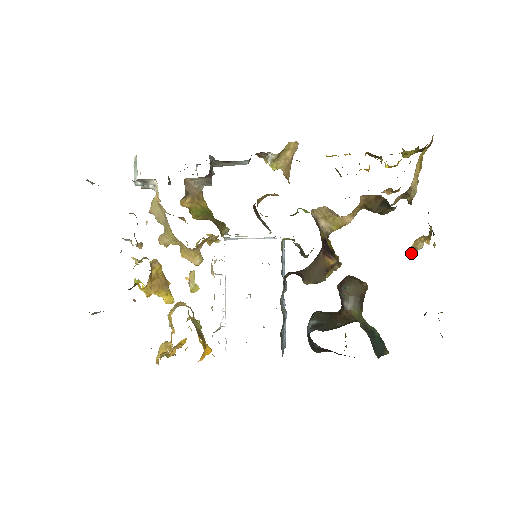
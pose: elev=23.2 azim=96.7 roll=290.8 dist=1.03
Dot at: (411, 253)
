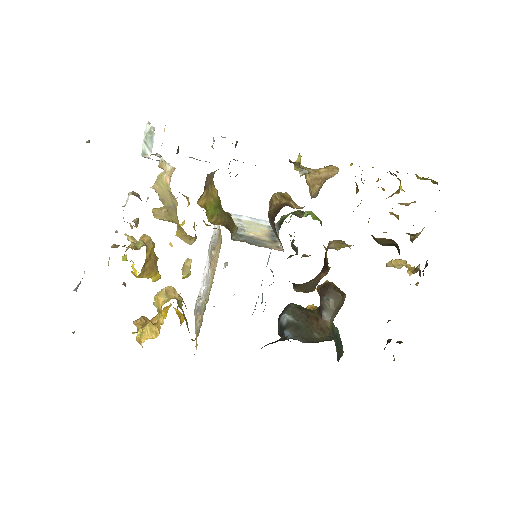
Dot at: (387, 266)
